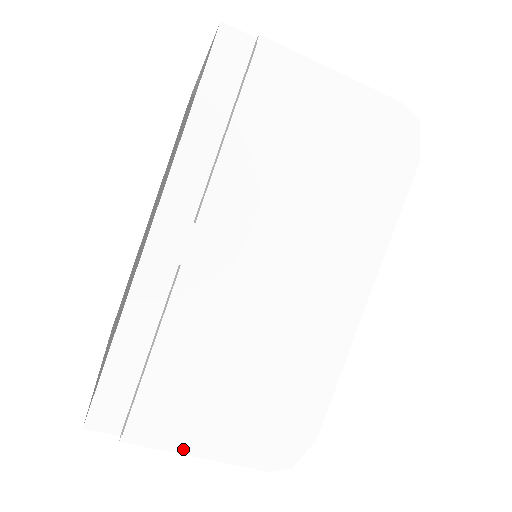
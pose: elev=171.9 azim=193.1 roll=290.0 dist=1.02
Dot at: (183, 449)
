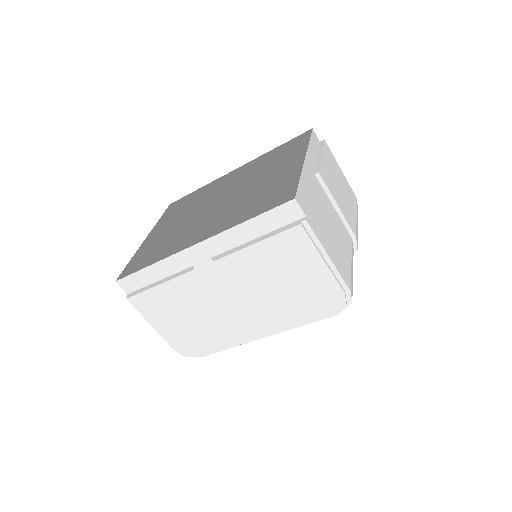
Dot at: (147, 320)
